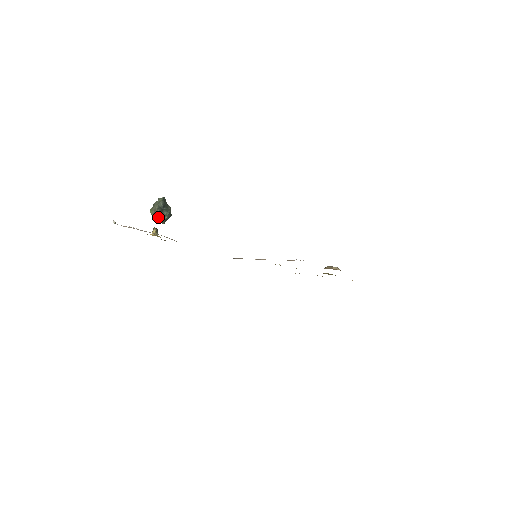
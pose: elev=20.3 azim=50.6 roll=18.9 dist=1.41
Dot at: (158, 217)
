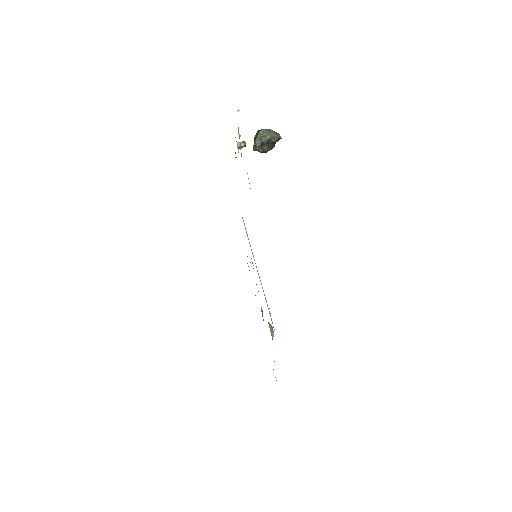
Dot at: (259, 143)
